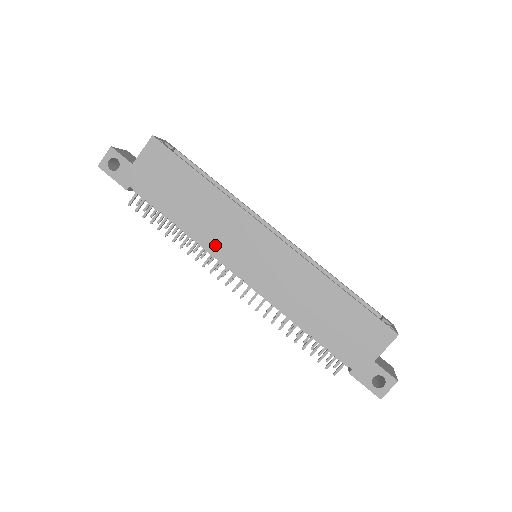
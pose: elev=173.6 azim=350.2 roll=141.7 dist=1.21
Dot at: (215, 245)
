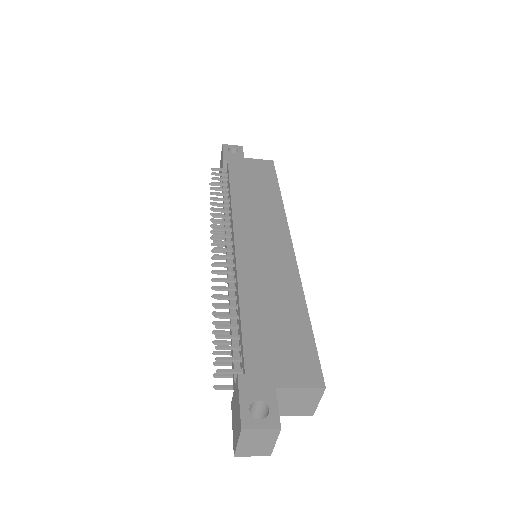
Dot at: (242, 216)
